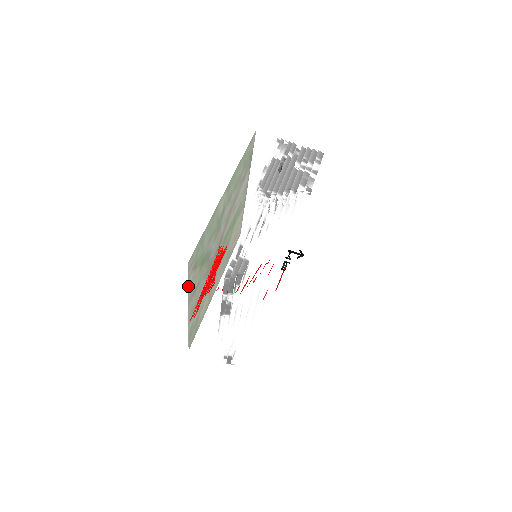
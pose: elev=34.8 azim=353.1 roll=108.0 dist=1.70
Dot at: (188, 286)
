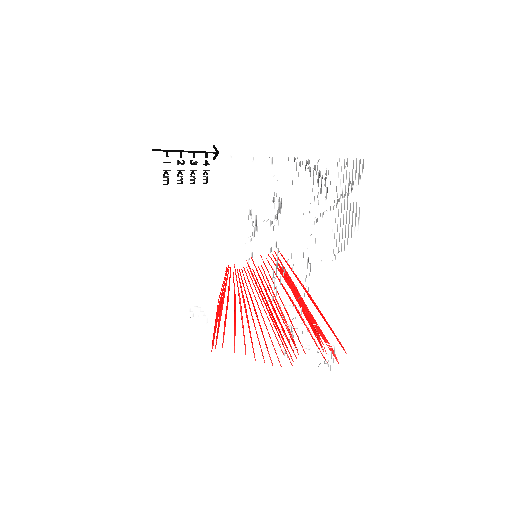
Dot at: occluded
